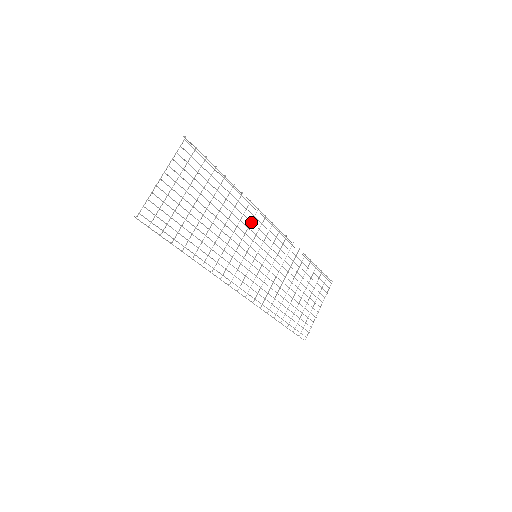
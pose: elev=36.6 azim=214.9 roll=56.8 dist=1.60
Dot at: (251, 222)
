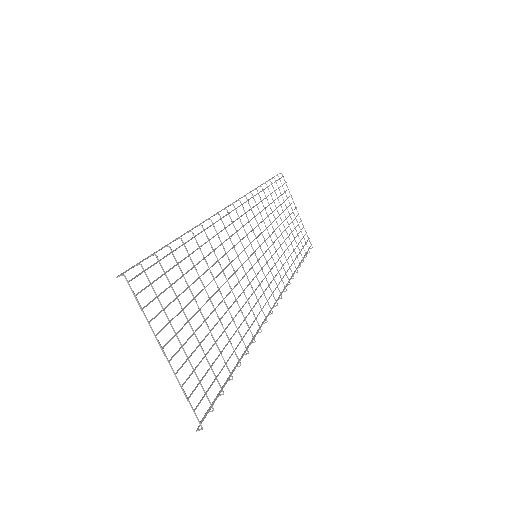
Dot at: (229, 237)
